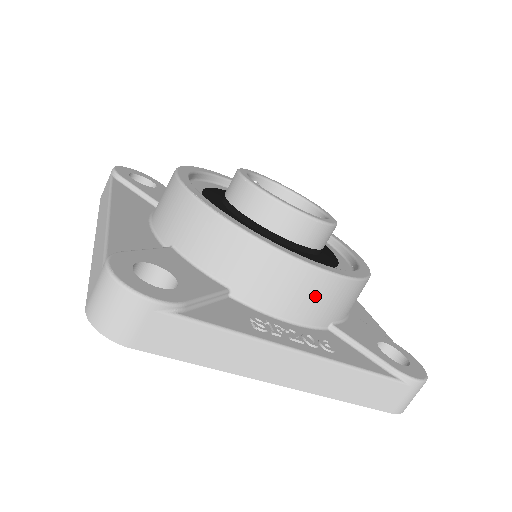
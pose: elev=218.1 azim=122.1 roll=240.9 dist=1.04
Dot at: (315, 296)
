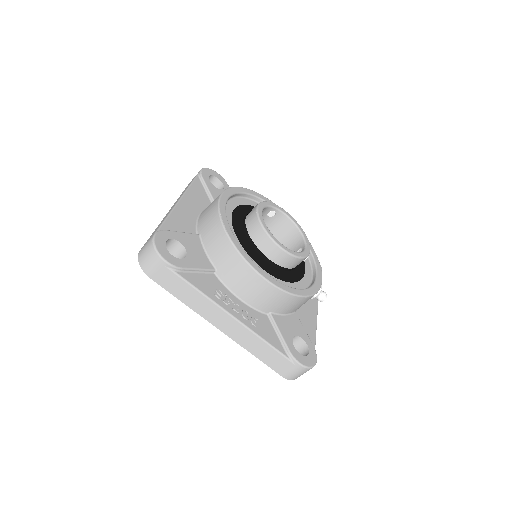
Dot at: (260, 293)
